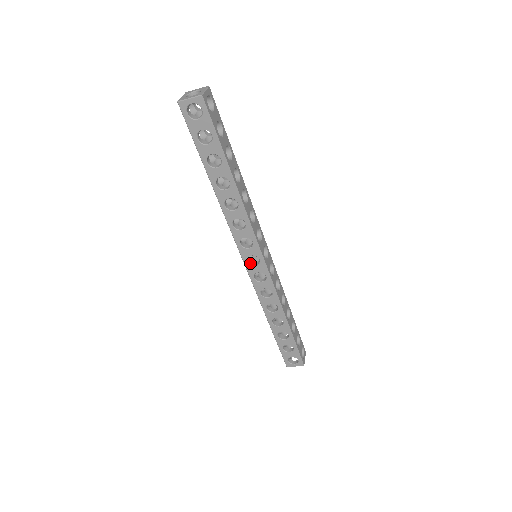
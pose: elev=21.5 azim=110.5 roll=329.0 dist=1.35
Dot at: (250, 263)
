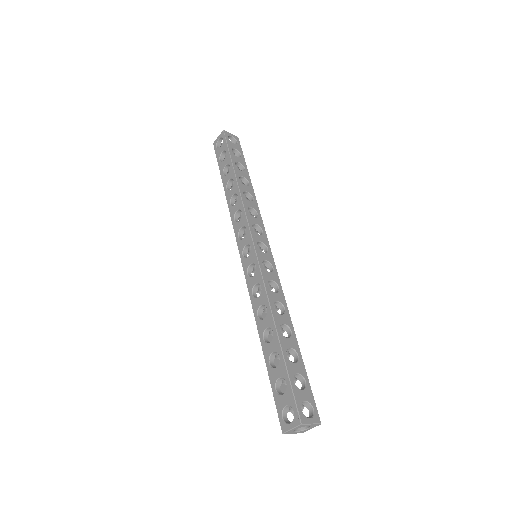
Dot at: (246, 257)
